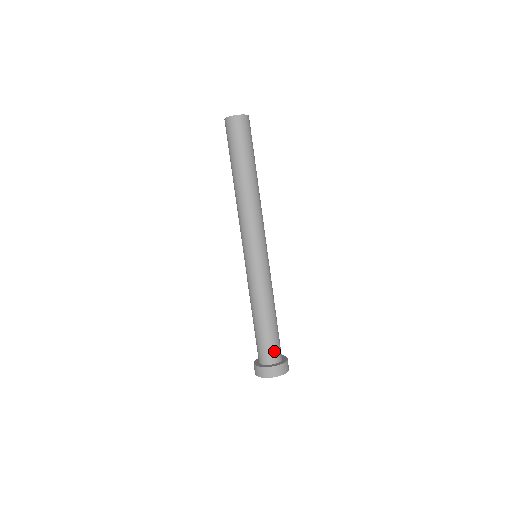
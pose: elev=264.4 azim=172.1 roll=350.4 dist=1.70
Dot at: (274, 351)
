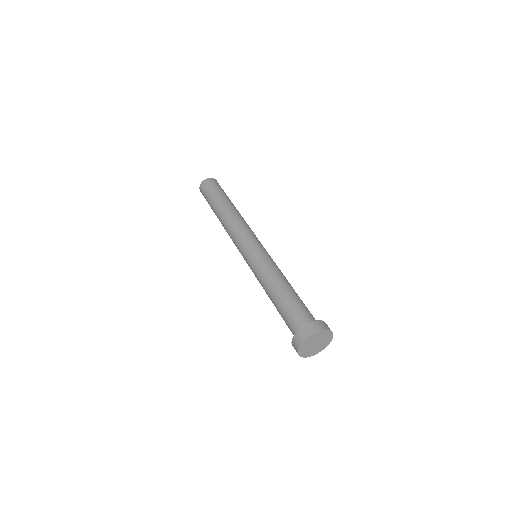
Dot at: (300, 317)
